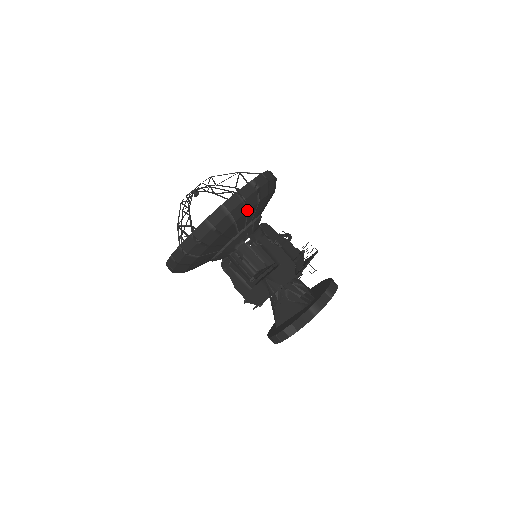
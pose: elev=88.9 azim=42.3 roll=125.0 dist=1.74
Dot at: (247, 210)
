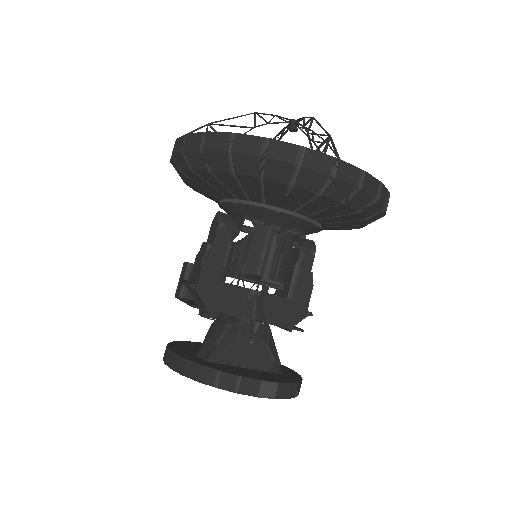
Dot at: (368, 223)
